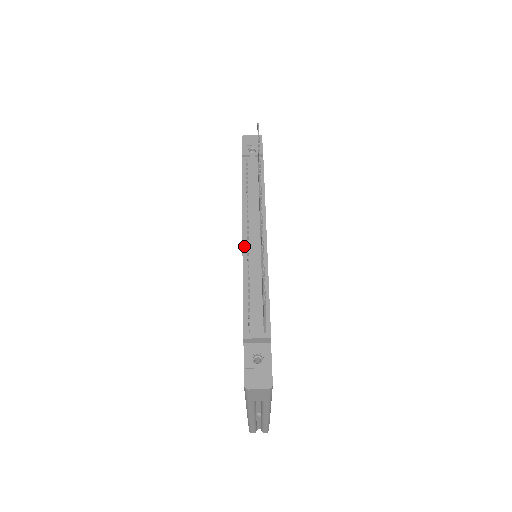
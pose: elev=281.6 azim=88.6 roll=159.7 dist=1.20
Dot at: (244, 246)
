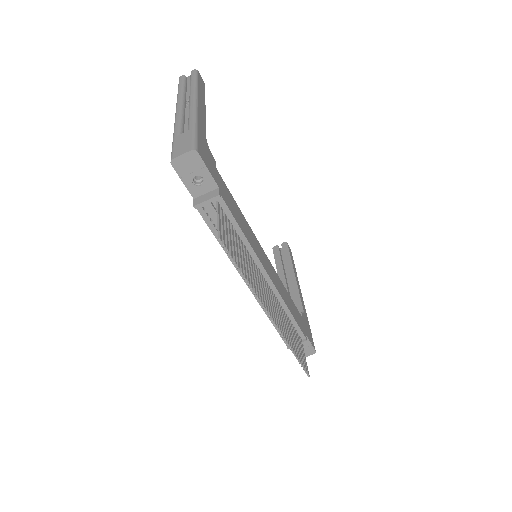
Dot at: occluded
